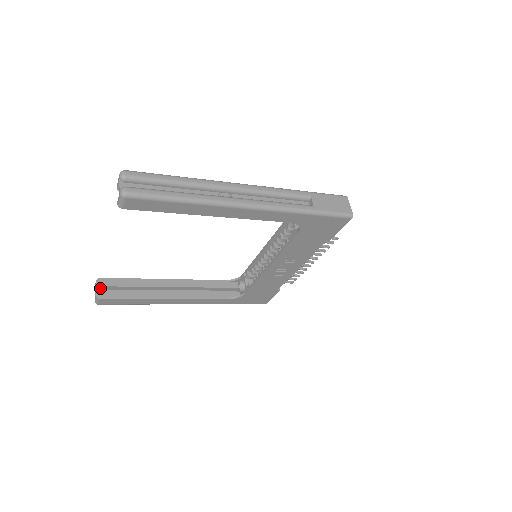
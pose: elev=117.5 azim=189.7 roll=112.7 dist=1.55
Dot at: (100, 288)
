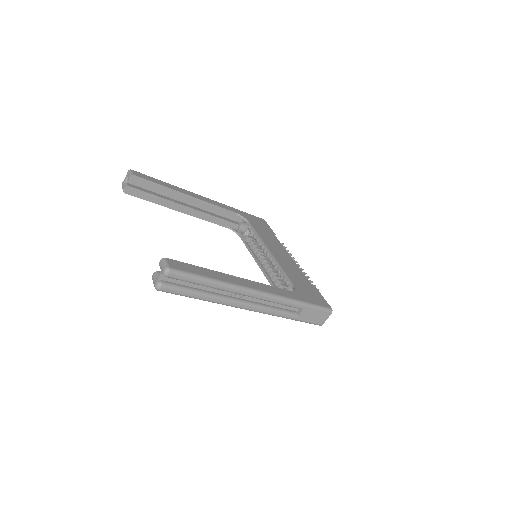
Dot at: (130, 180)
